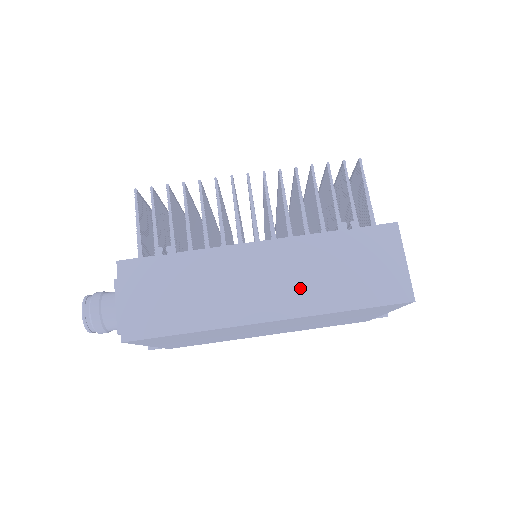
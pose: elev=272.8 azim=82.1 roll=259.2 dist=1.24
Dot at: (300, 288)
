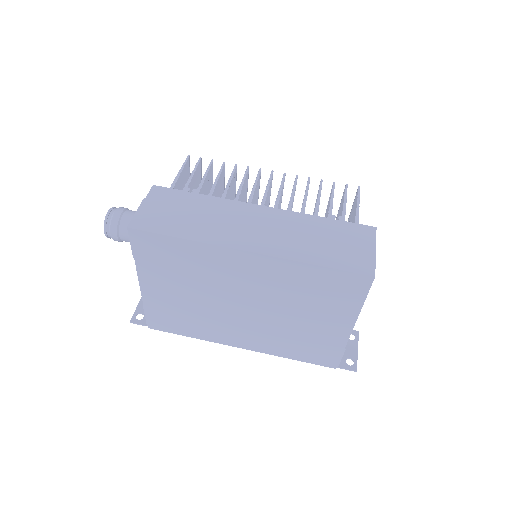
Dot at: (283, 240)
